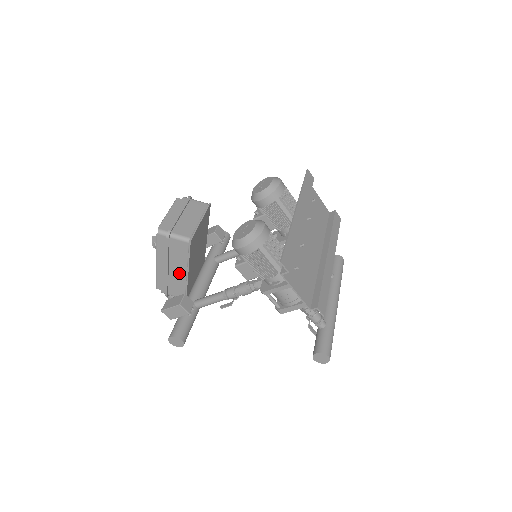
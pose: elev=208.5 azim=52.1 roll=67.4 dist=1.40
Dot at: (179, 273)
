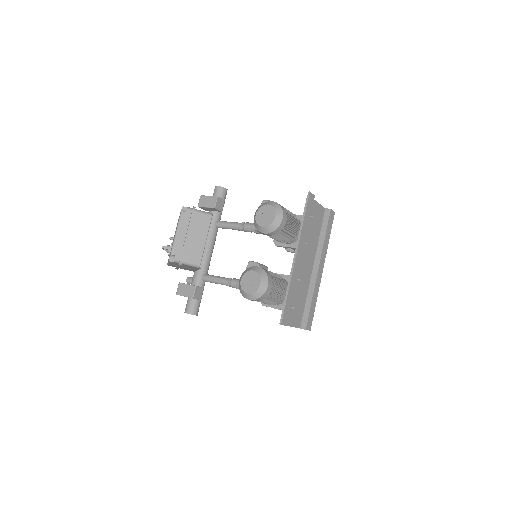
Dot at: (189, 268)
